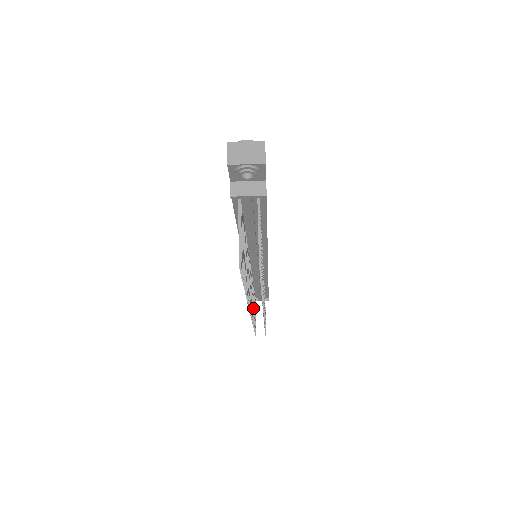
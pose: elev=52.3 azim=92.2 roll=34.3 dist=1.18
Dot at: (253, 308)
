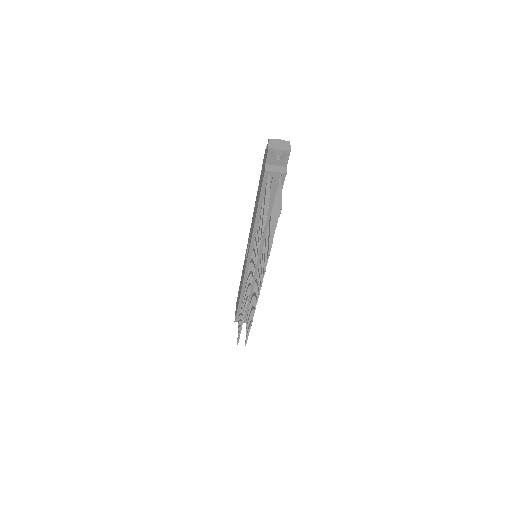
Dot at: occluded
